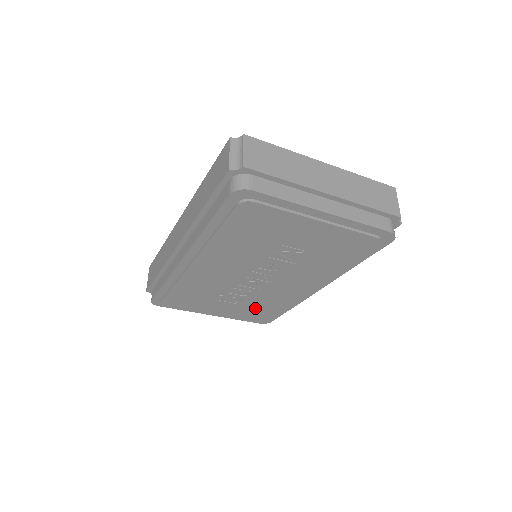
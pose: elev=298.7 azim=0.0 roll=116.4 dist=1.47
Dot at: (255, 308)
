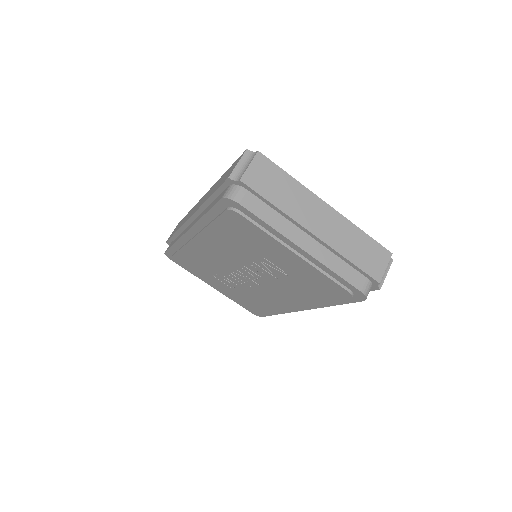
Dot at: (247, 299)
